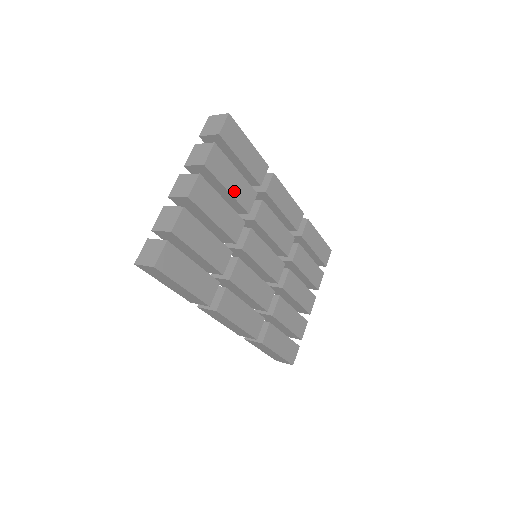
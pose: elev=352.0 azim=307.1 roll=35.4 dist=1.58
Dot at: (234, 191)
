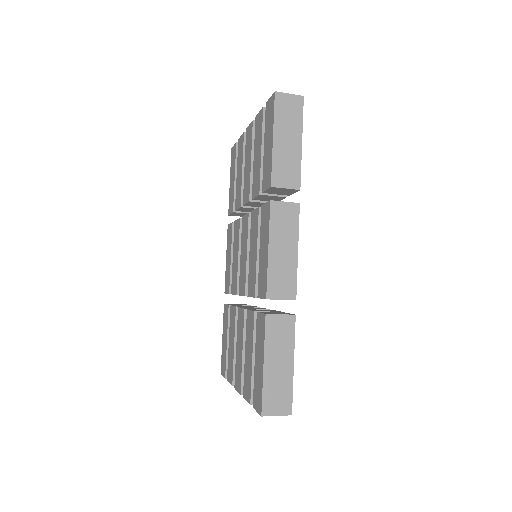
Dot at: occluded
